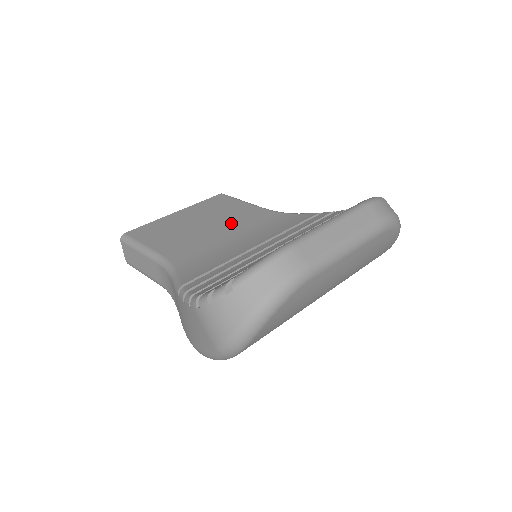
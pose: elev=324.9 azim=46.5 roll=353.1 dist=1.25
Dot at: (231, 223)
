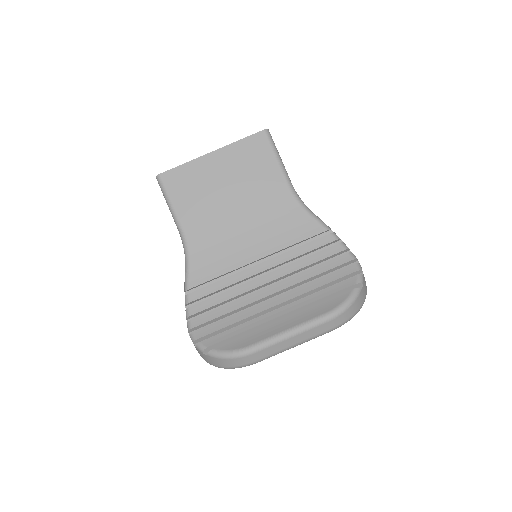
Dot at: (252, 204)
